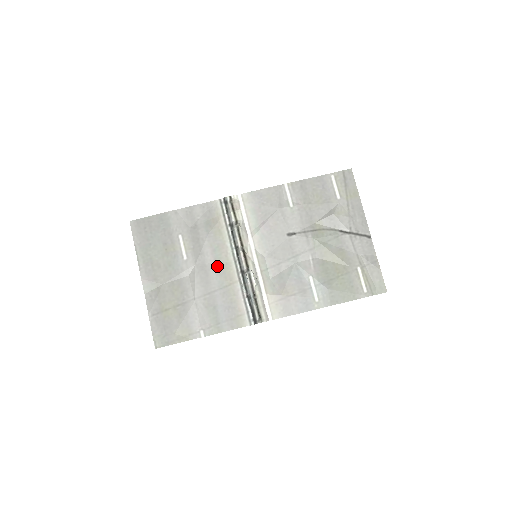
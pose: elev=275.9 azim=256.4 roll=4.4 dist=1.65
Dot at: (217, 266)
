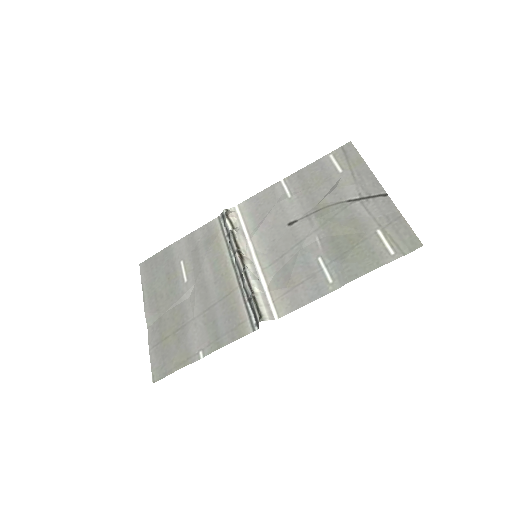
Dot at: (216, 279)
